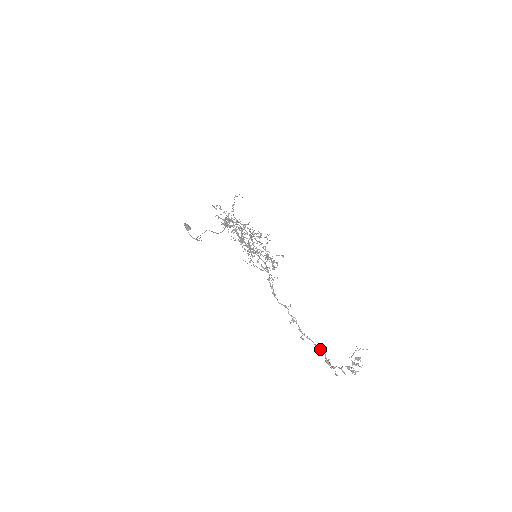
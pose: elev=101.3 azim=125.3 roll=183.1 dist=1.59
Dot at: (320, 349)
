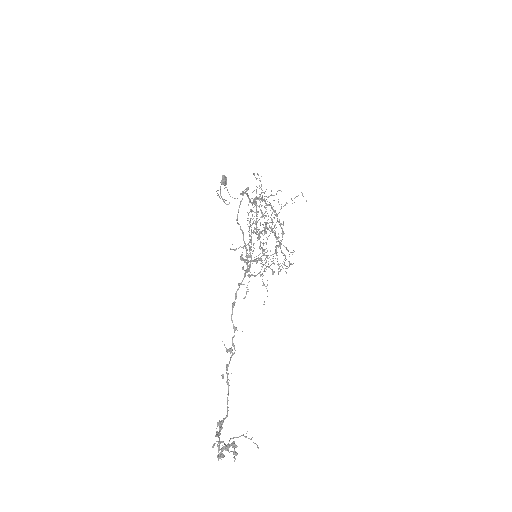
Dot at: occluded
